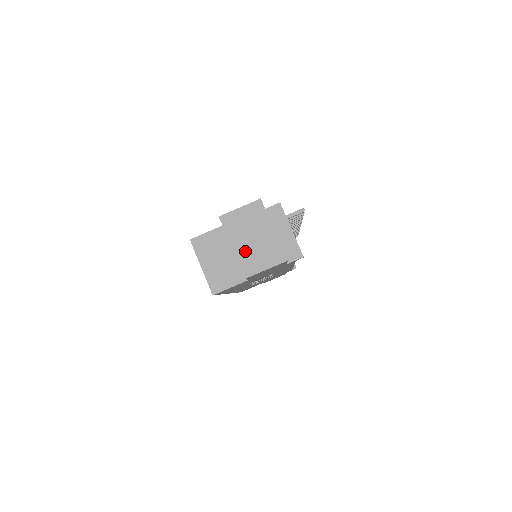
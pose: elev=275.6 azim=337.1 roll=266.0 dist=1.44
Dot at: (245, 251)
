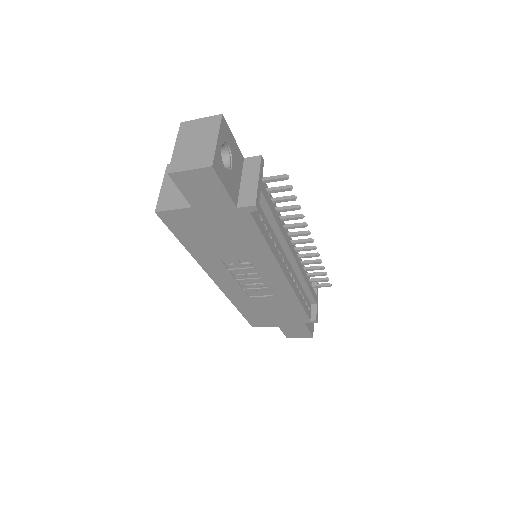
Dot at: (183, 152)
